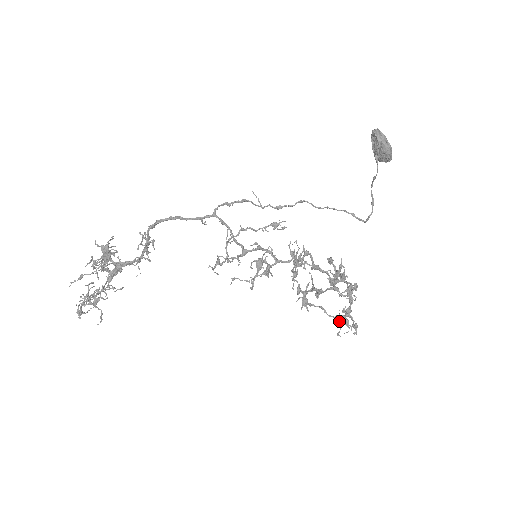
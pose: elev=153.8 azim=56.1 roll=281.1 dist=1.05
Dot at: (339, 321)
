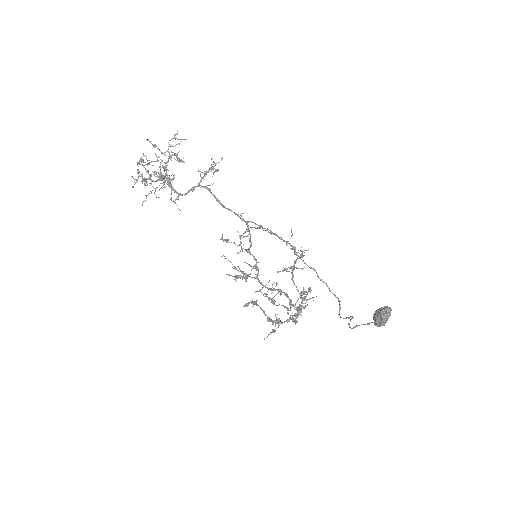
Dot at: (269, 321)
